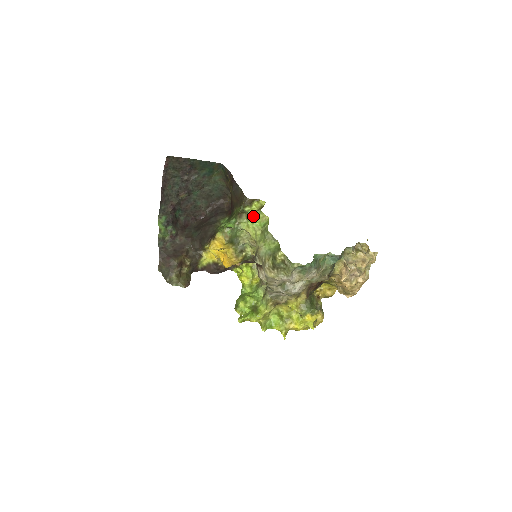
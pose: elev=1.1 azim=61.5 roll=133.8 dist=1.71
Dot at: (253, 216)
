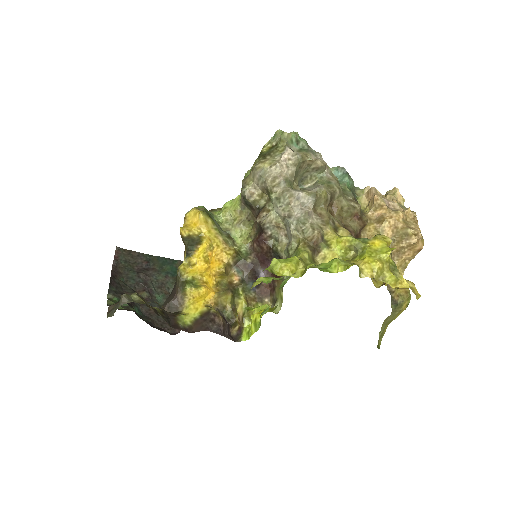
Dot at: occluded
